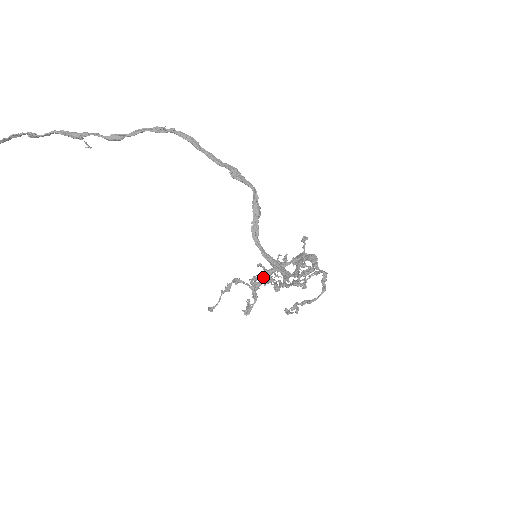
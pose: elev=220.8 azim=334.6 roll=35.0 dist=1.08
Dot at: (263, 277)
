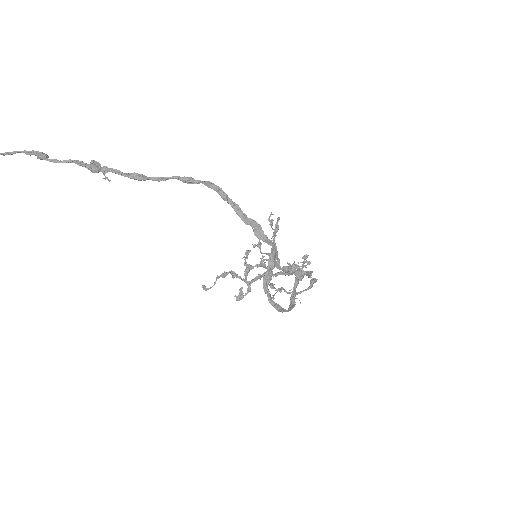
Dot at: (259, 275)
